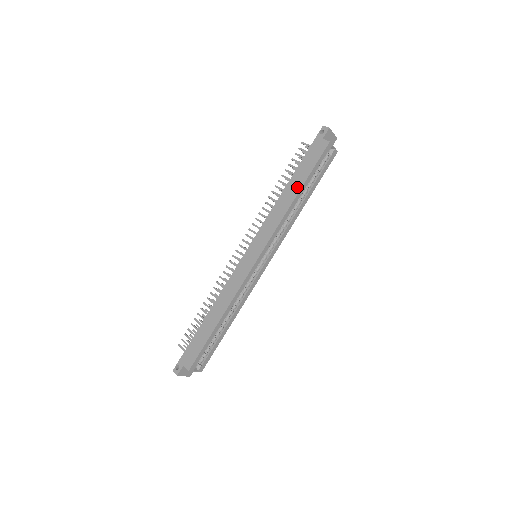
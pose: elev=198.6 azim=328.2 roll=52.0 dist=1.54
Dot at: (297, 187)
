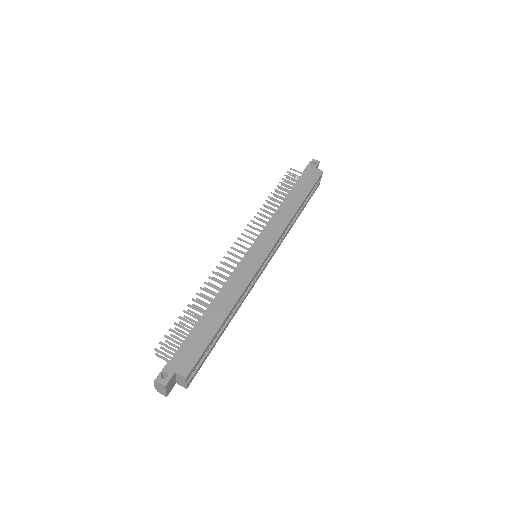
Dot at: (299, 199)
